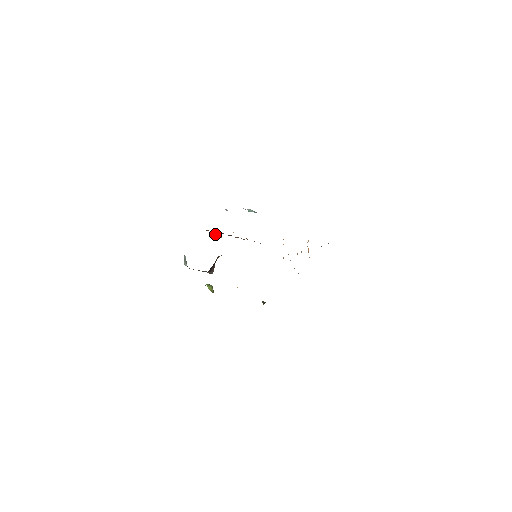
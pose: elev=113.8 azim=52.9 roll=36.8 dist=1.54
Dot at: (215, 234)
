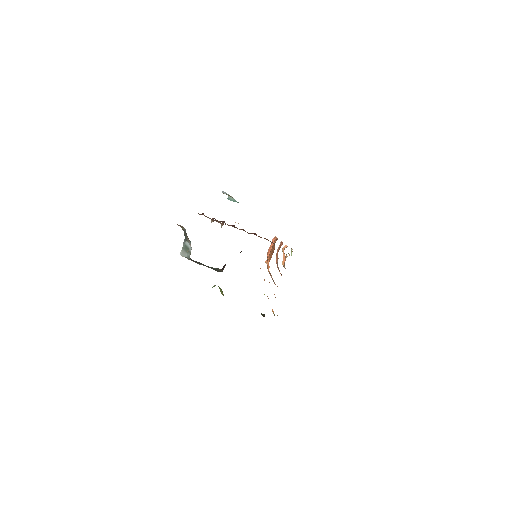
Dot at: (214, 220)
